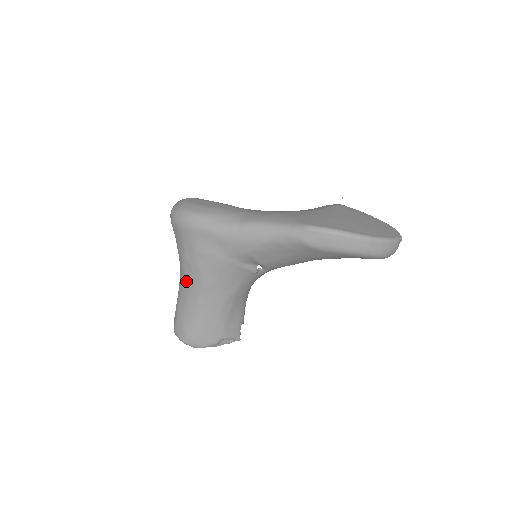
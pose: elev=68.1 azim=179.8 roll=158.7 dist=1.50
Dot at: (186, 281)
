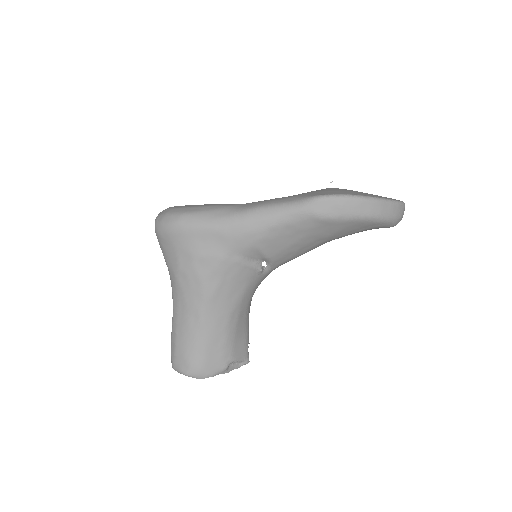
Dot at: (183, 298)
